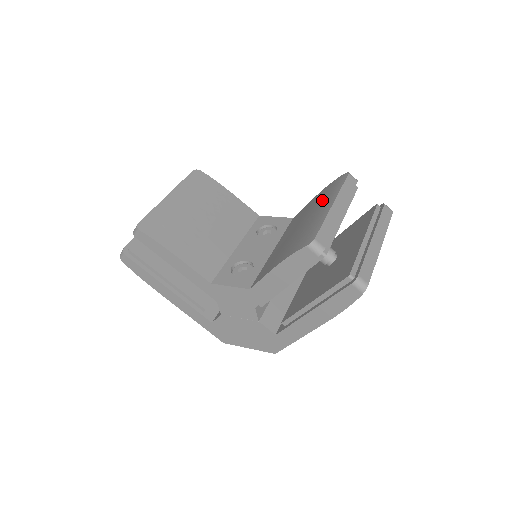
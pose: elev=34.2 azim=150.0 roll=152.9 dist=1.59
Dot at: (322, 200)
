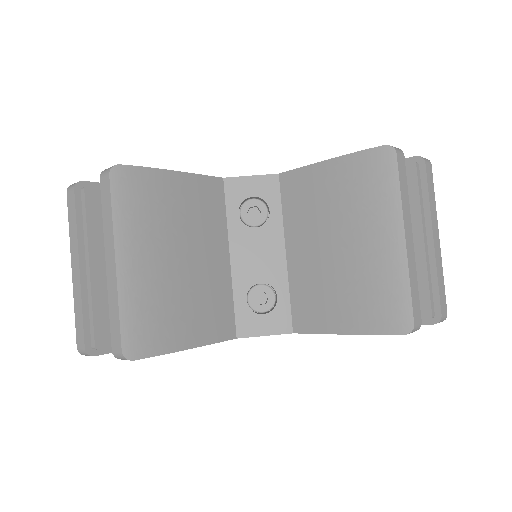
Dot at: (367, 206)
